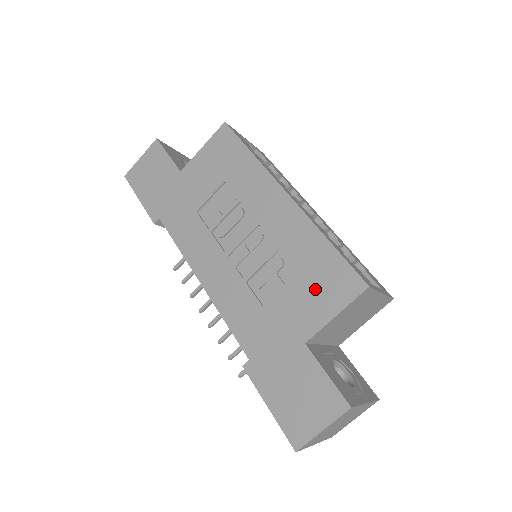
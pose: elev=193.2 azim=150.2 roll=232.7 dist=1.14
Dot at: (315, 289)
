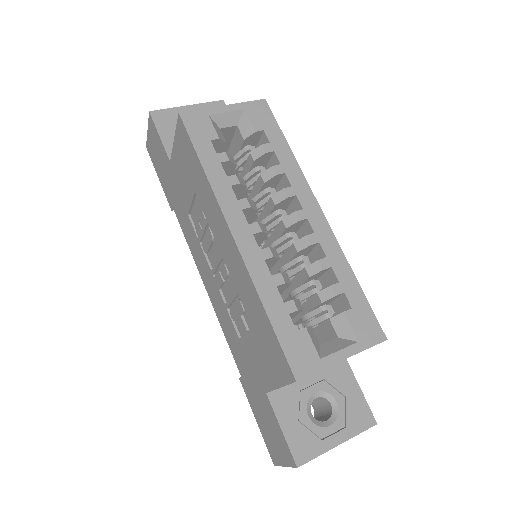
Dot at: (264, 352)
